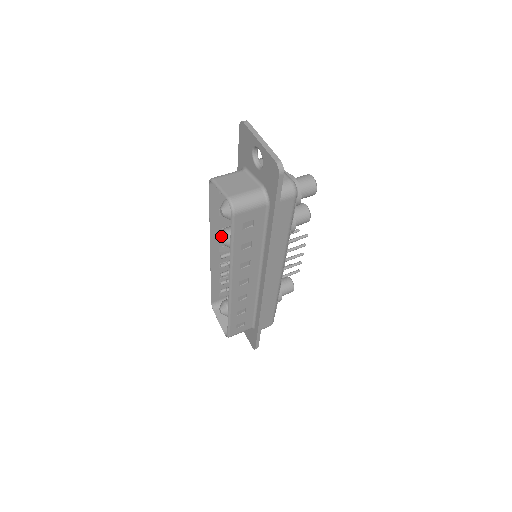
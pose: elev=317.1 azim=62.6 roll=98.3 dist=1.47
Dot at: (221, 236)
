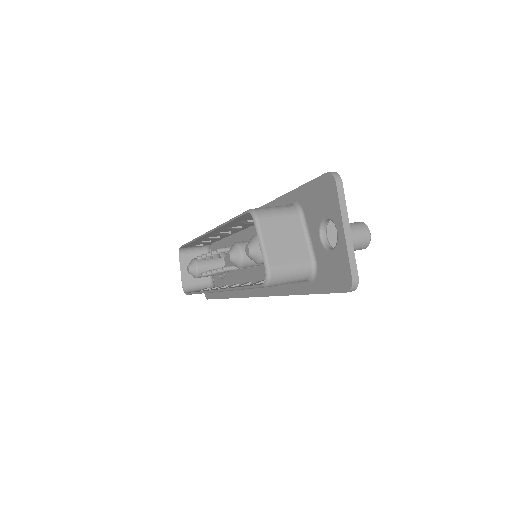
Dot at: (231, 254)
